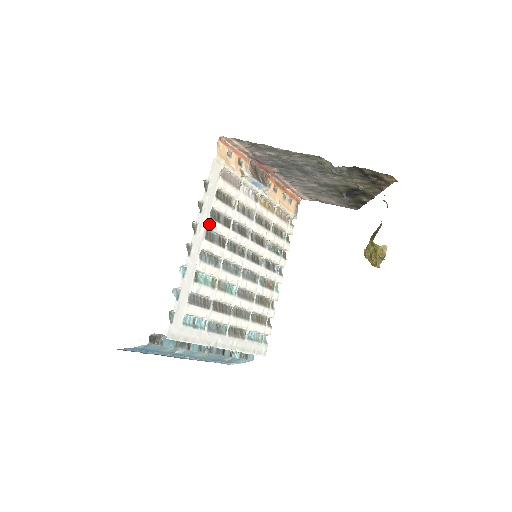
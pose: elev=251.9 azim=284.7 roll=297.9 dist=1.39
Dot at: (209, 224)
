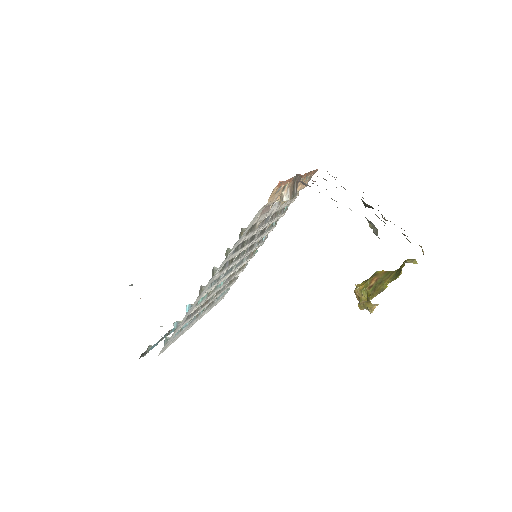
Dot at: (228, 259)
